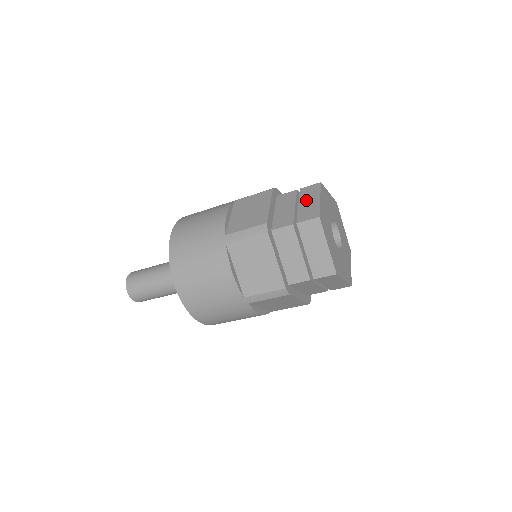
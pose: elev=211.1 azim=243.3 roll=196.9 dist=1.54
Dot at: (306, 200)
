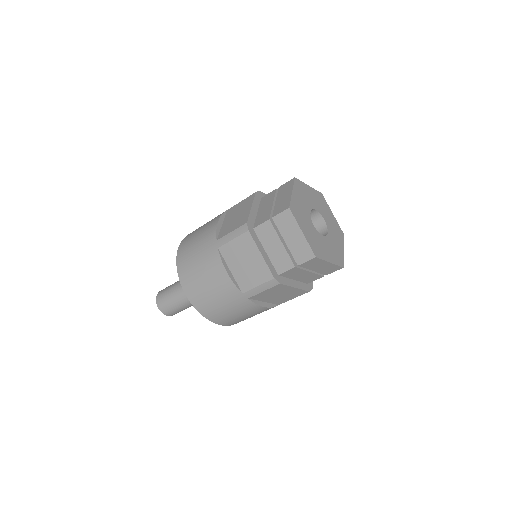
Dot at: occluded
